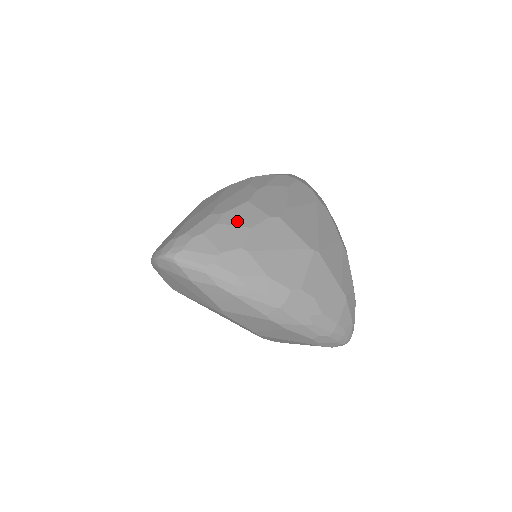
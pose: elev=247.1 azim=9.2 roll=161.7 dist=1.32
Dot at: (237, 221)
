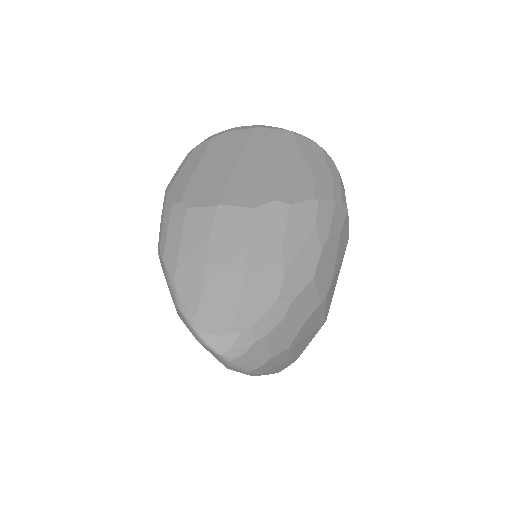
Dot at: (298, 314)
